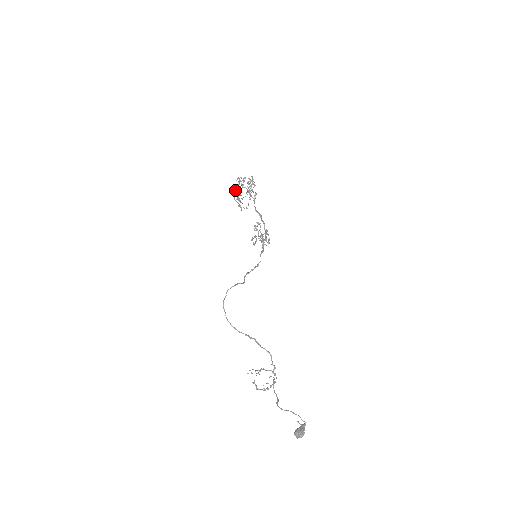
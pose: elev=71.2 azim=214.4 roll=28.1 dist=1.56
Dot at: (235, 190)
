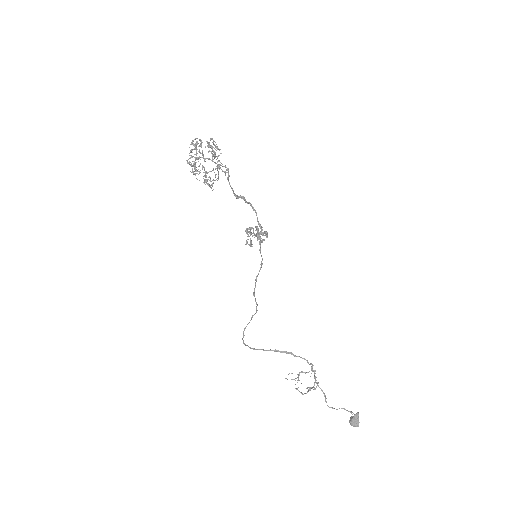
Dot at: (195, 165)
